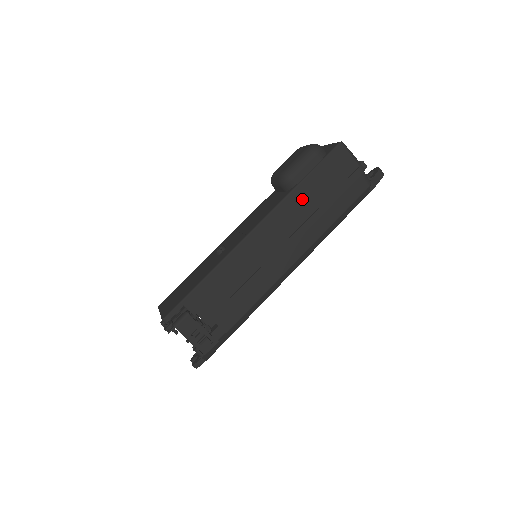
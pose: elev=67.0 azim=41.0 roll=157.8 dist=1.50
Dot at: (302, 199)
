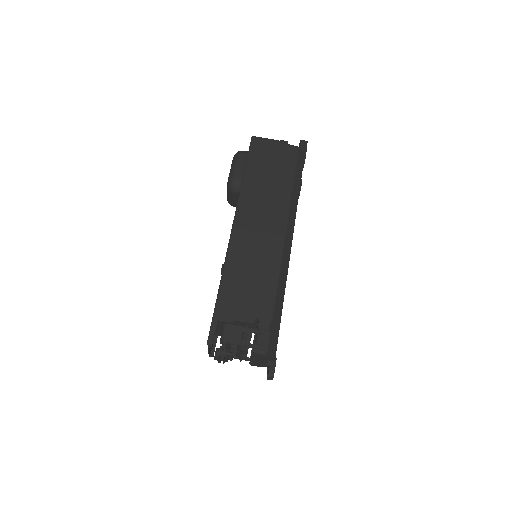
Dot at: (254, 187)
